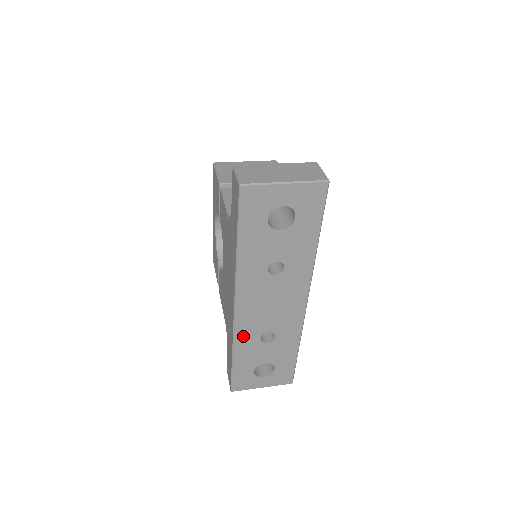
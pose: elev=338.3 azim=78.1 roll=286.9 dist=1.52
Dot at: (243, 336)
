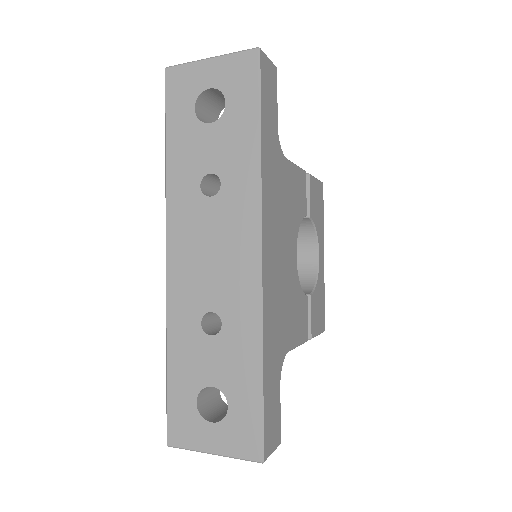
Dot at: (178, 313)
